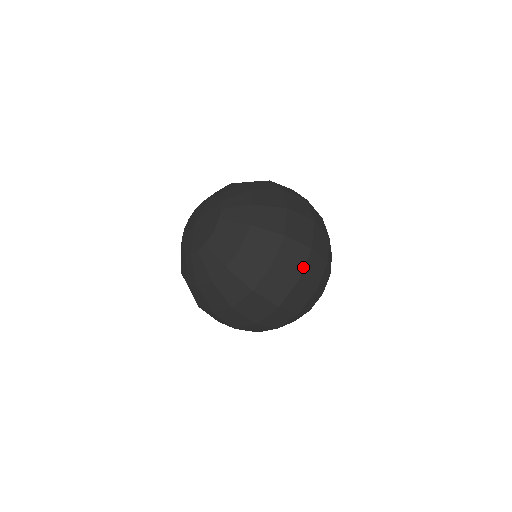
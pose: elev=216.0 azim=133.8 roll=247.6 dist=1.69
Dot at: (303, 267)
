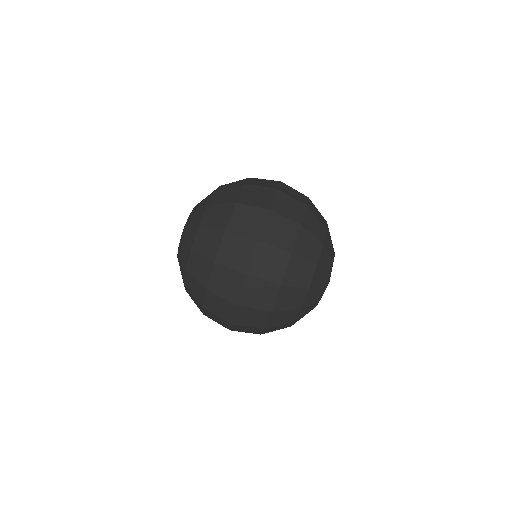
Dot at: (272, 201)
